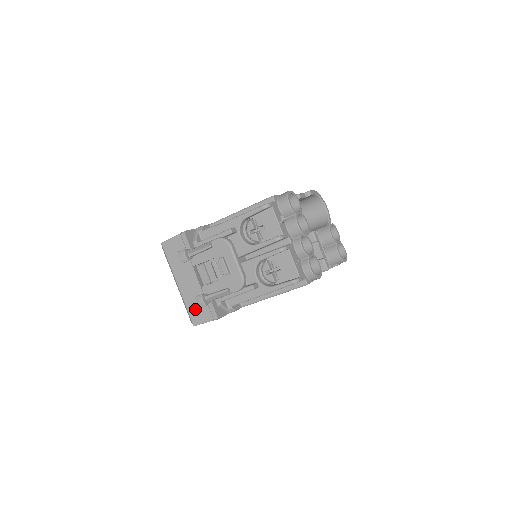
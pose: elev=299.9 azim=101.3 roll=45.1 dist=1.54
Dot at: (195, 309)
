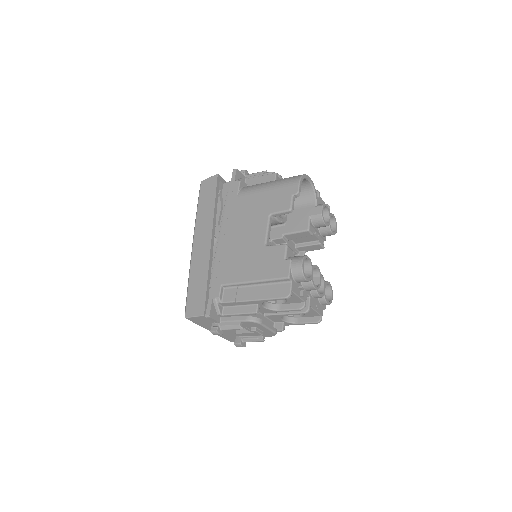
Dot at: (231, 338)
